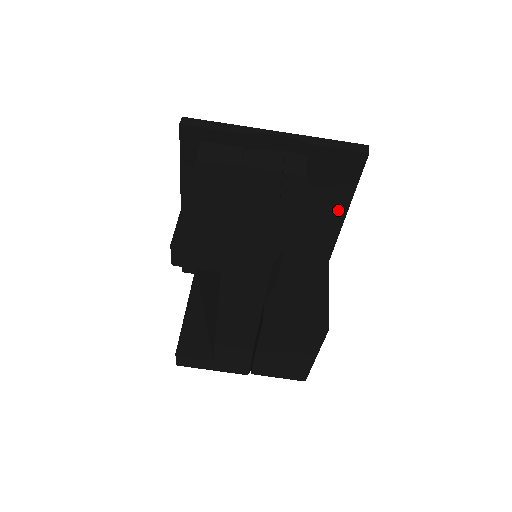
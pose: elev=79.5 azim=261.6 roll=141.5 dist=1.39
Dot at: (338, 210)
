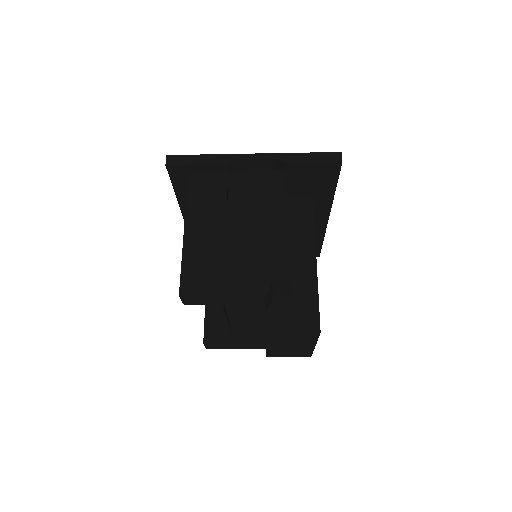
Dot at: (324, 203)
